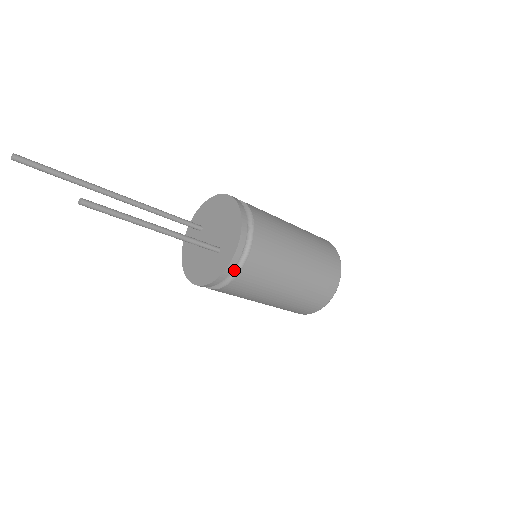
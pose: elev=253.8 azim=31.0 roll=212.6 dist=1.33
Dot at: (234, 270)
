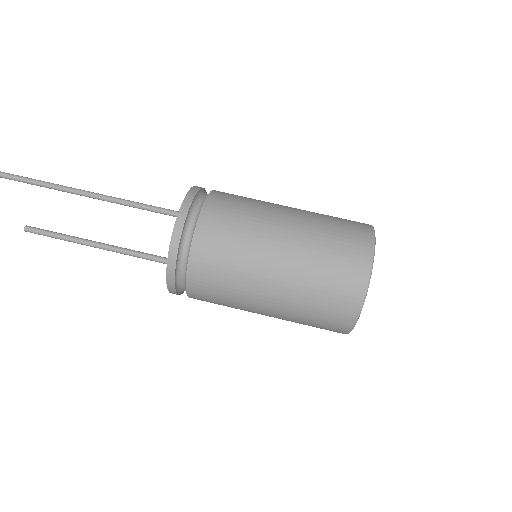
Dot at: occluded
